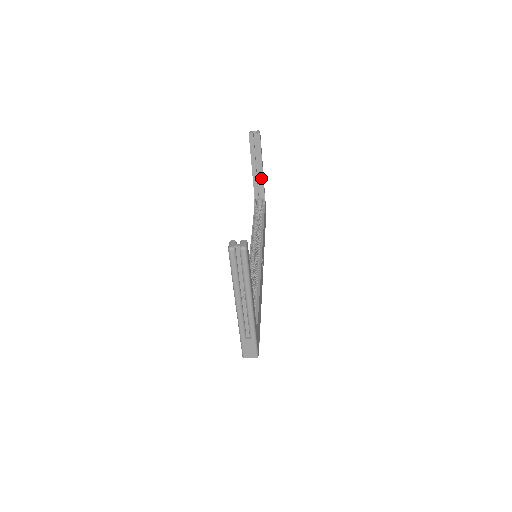
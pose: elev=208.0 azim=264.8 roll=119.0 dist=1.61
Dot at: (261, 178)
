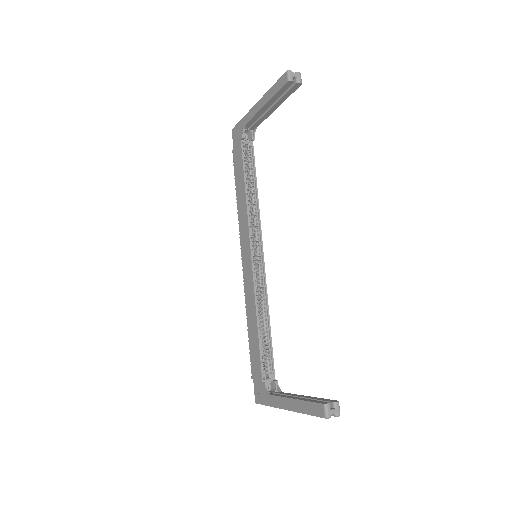
Dot at: (266, 116)
